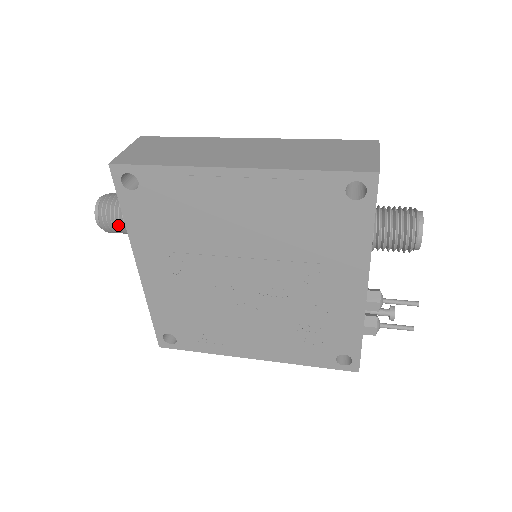
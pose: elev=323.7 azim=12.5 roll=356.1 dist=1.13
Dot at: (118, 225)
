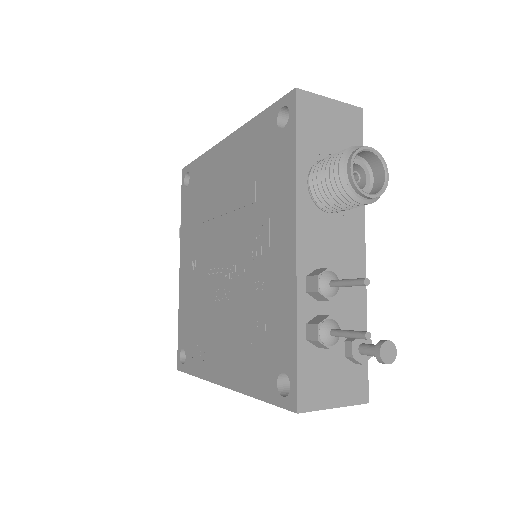
Dot at: occluded
